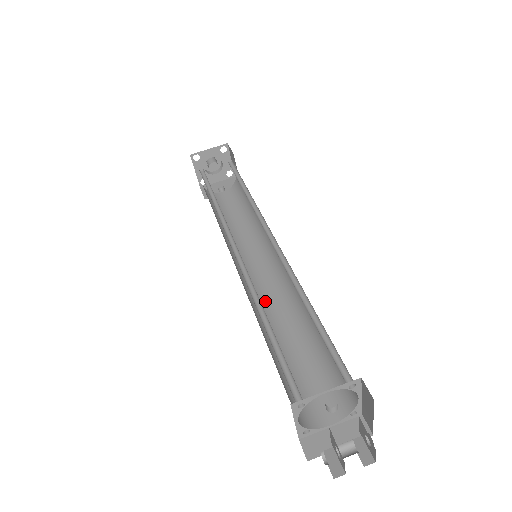
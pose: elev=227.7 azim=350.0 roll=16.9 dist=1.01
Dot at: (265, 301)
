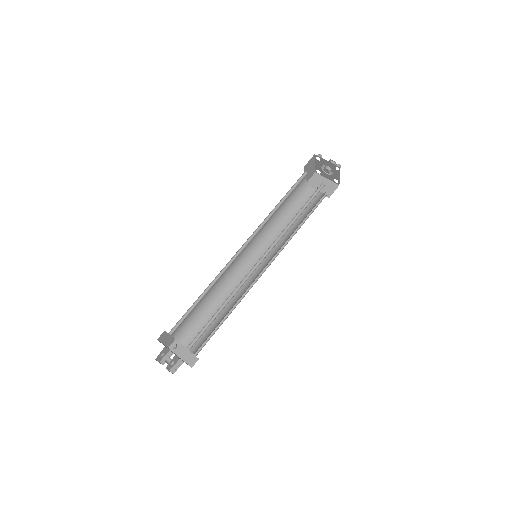
Dot at: (238, 278)
